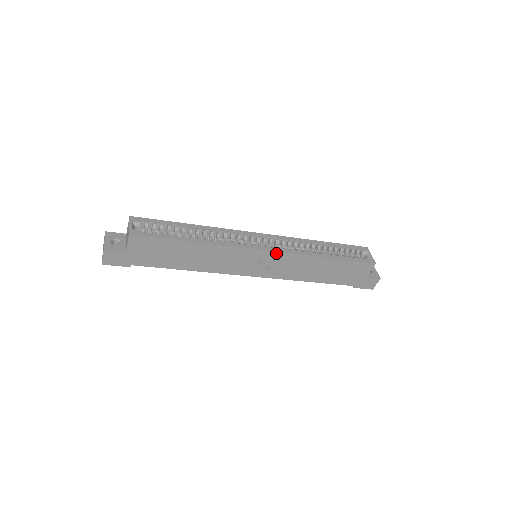
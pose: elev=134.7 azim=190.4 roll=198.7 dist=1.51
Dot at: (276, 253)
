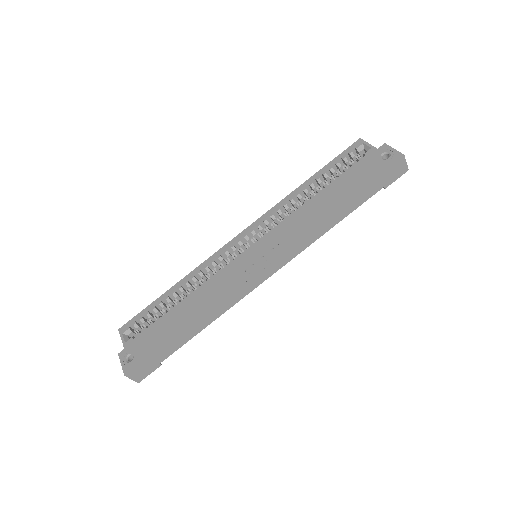
Dot at: (264, 243)
